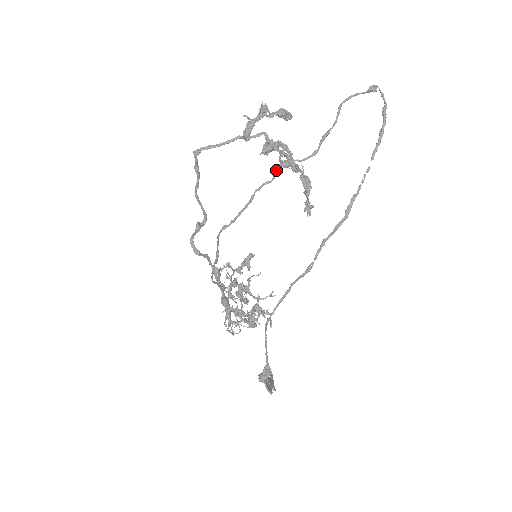
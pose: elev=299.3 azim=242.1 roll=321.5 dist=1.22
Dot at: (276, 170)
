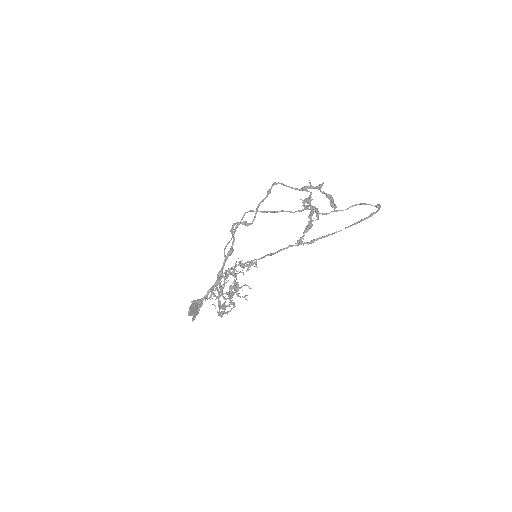
Dot at: (300, 210)
